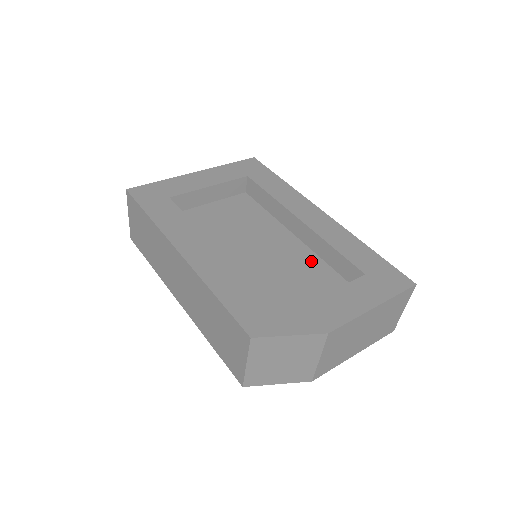
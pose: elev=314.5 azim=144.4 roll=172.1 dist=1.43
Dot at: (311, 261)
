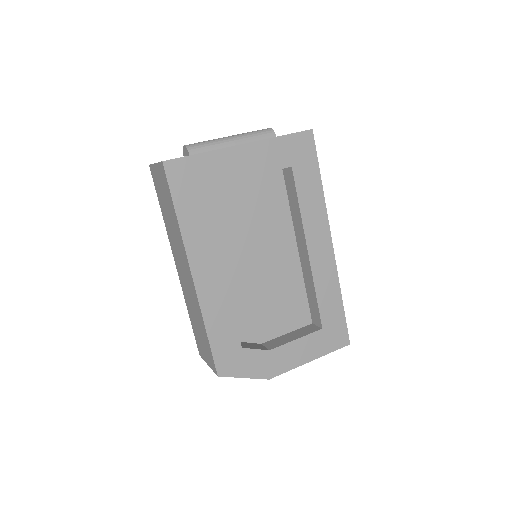
Dot at: (295, 284)
